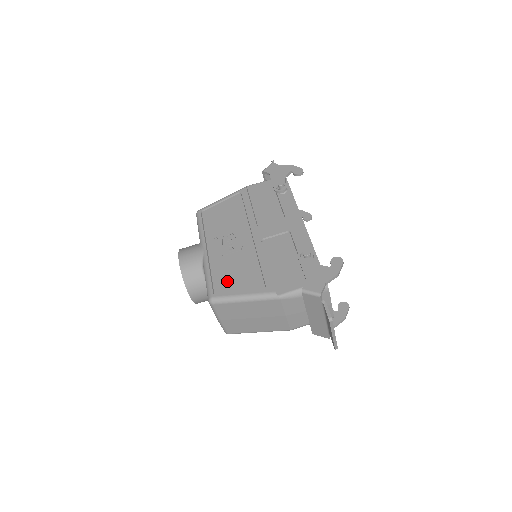
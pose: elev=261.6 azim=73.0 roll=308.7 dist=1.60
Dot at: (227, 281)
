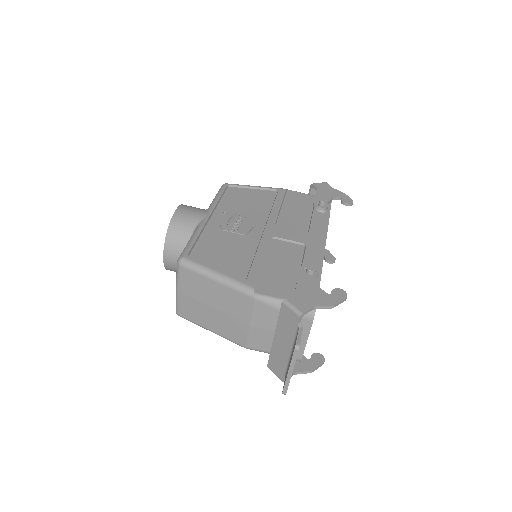
Dot at: (210, 252)
